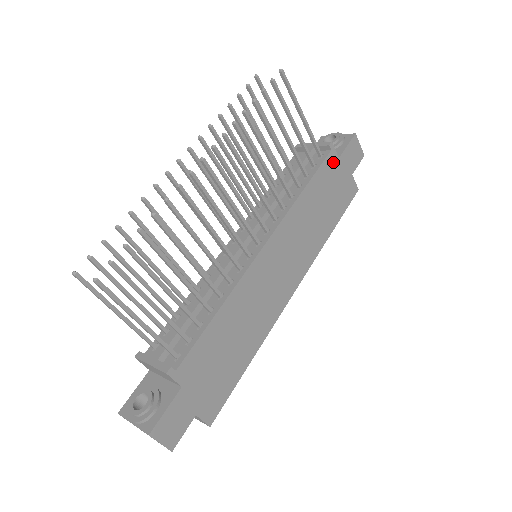
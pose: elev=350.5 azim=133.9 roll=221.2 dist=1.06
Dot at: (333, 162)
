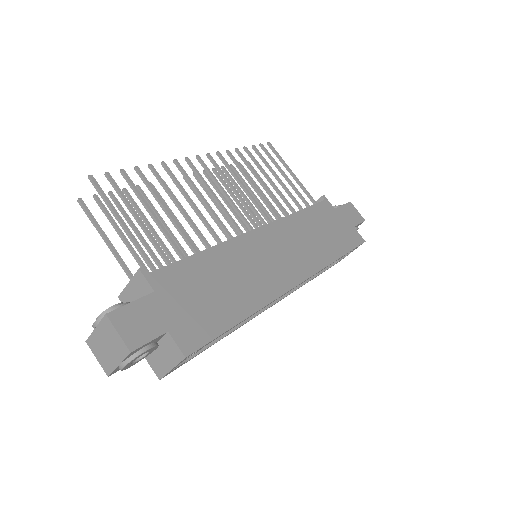
Dot at: (329, 209)
